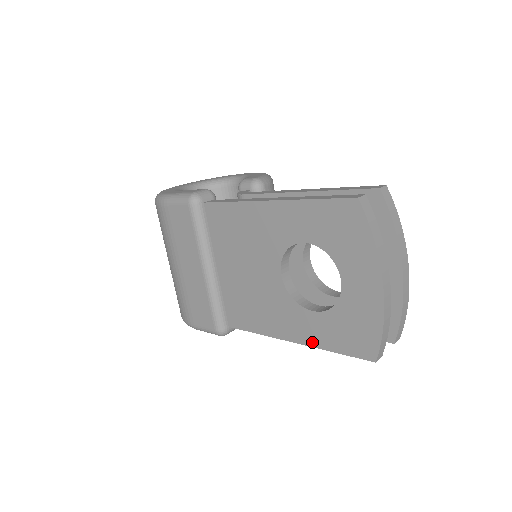
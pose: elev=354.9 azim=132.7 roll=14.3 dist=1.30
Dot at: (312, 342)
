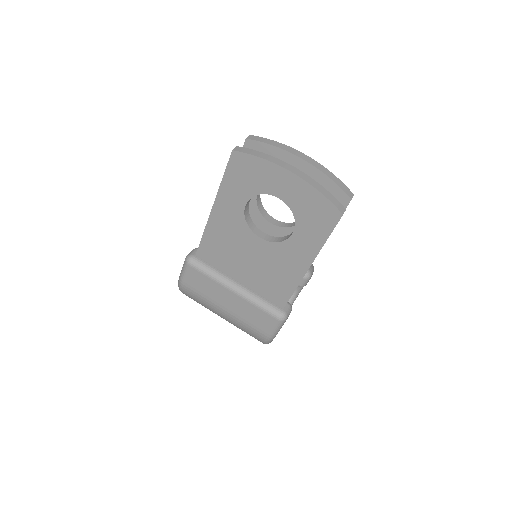
Dot at: (314, 252)
